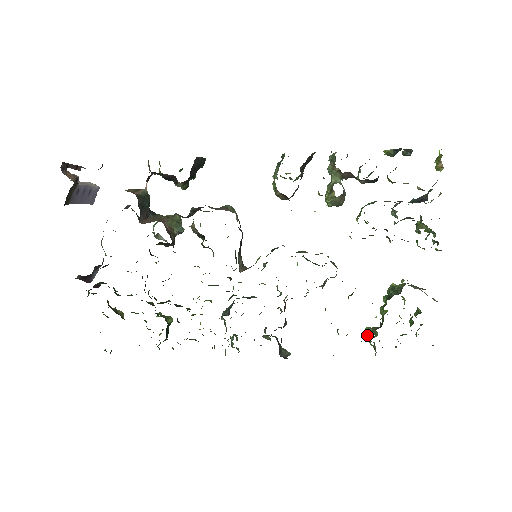
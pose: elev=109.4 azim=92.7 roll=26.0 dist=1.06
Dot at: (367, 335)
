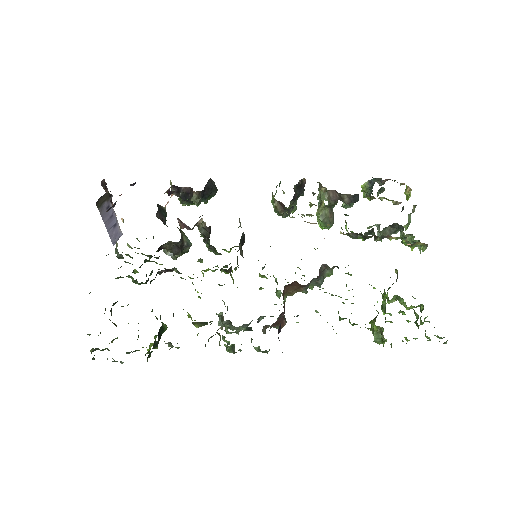
Dot at: (372, 329)
